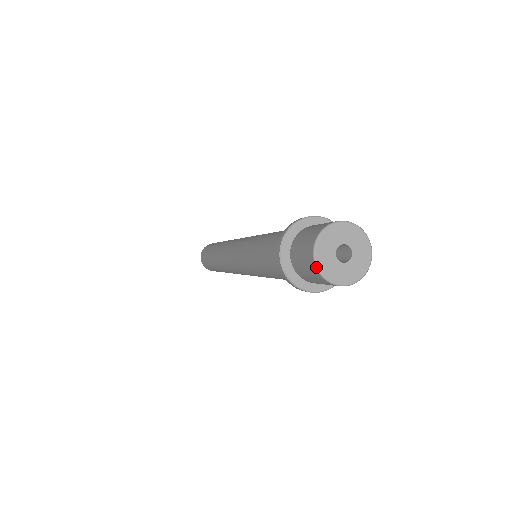
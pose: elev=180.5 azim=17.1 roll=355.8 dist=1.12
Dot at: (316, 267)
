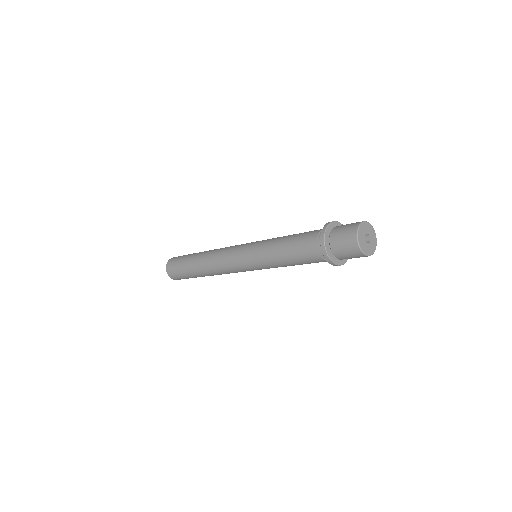
Dot at: (359, 246)
